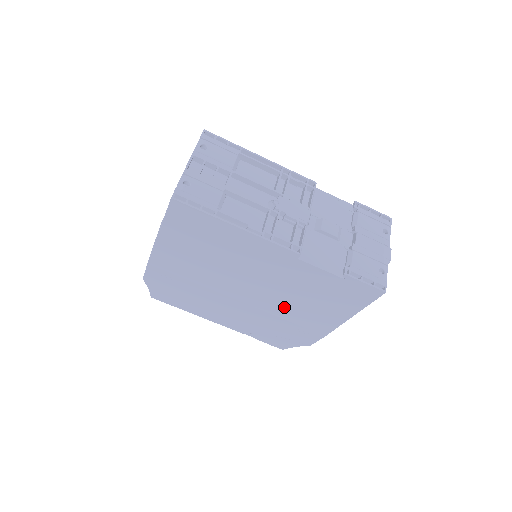
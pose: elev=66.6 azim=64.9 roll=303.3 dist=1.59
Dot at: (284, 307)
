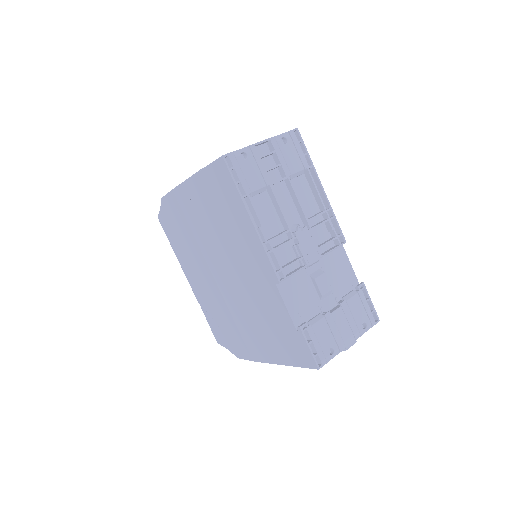
Dot at: (241, 311)
